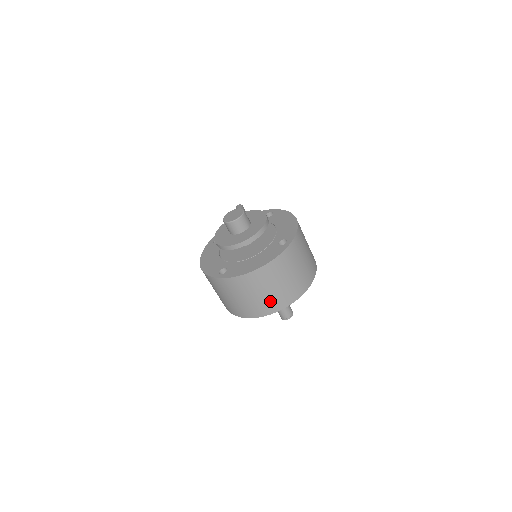
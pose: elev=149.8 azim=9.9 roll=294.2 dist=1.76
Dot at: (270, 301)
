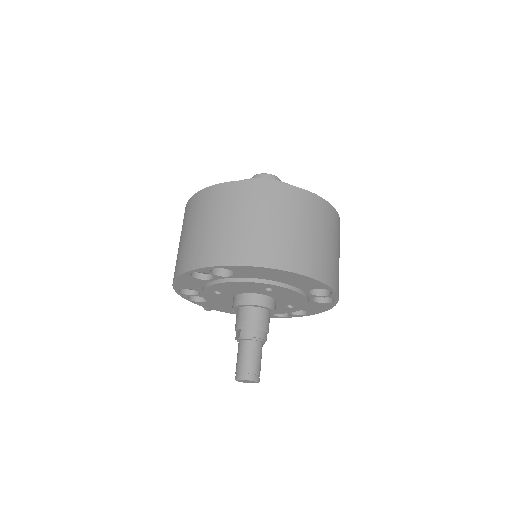
Dot at: (284, 245)
